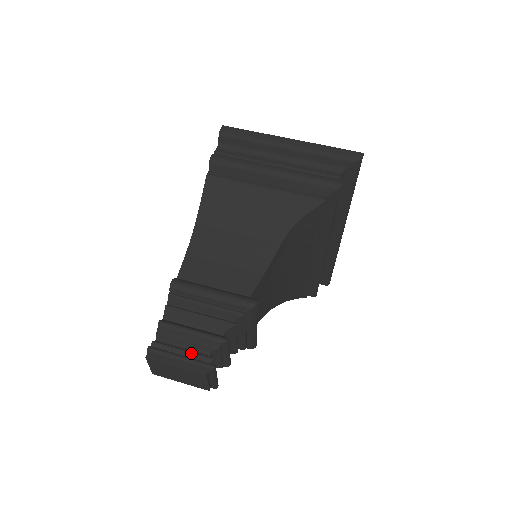
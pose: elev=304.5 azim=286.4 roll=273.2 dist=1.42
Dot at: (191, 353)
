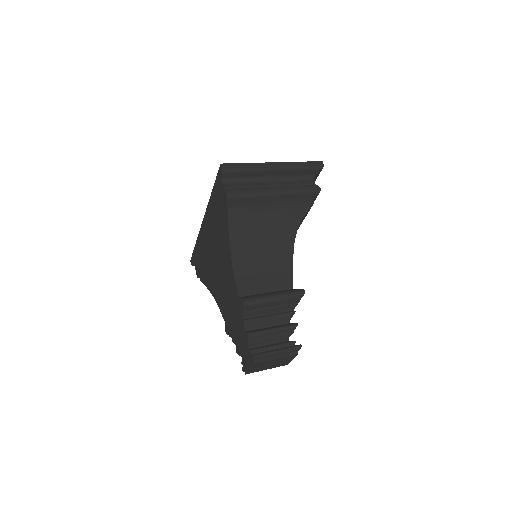
Dot at: (280, 345)
